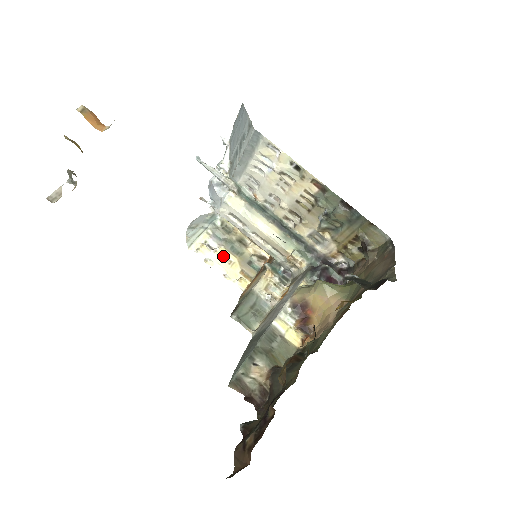
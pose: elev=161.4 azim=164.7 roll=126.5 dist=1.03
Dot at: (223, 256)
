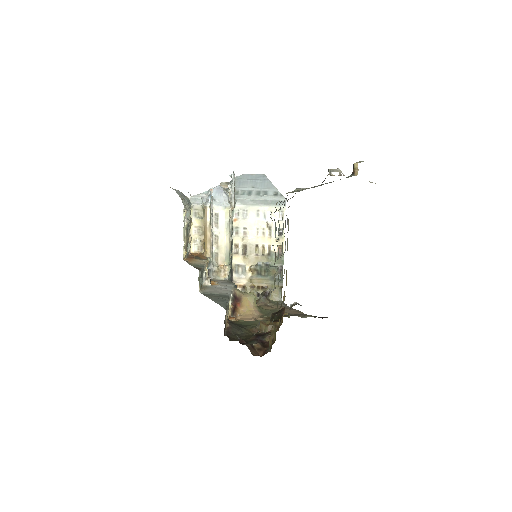
Dot at: (185, 229)
